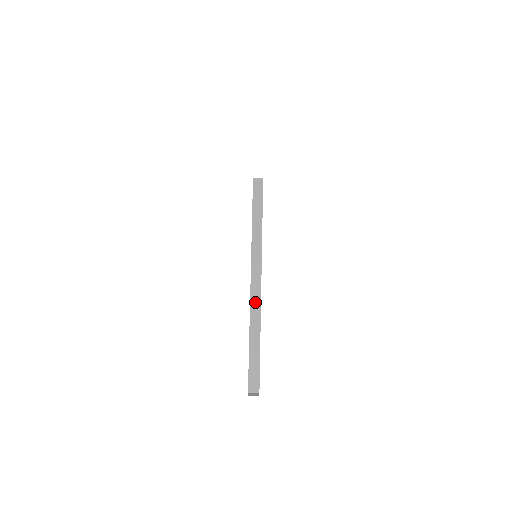
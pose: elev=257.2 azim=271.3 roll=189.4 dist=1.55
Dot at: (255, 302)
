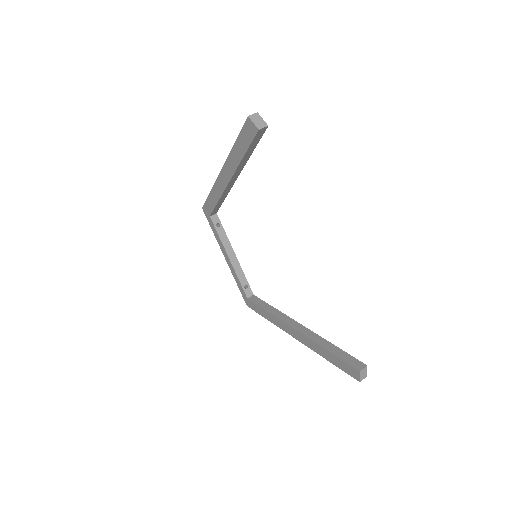
Dot at: occluded
